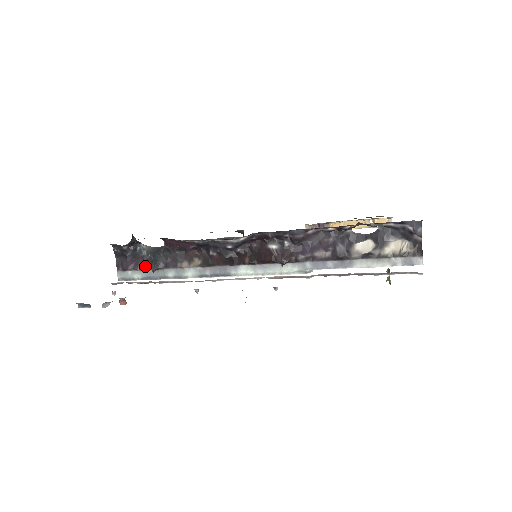
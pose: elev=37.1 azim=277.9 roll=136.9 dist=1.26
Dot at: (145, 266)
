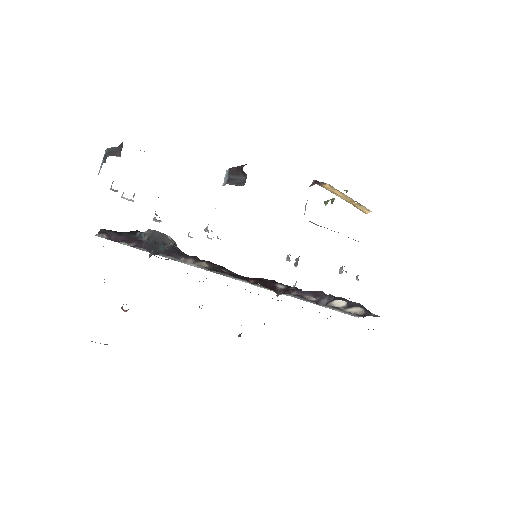
Dot at: (140, 246)
